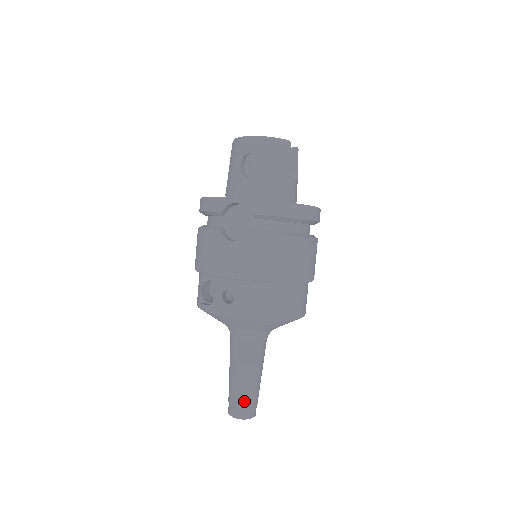
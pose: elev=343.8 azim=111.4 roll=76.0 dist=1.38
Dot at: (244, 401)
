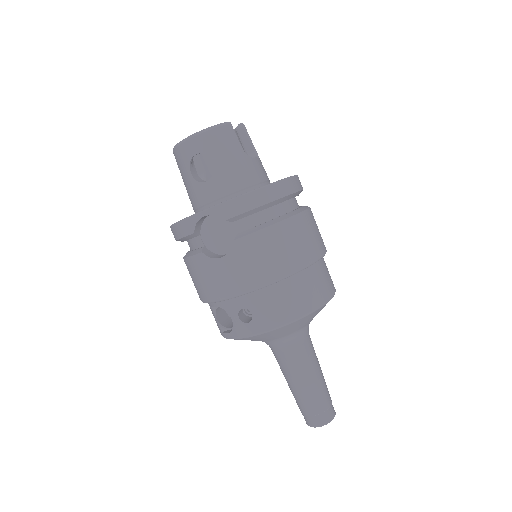
Dot at: (316, 407)
